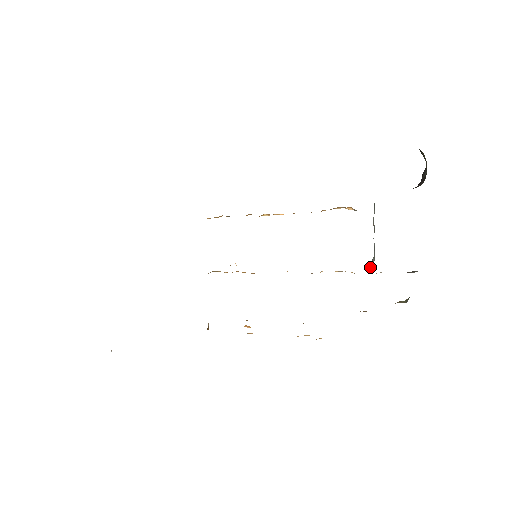
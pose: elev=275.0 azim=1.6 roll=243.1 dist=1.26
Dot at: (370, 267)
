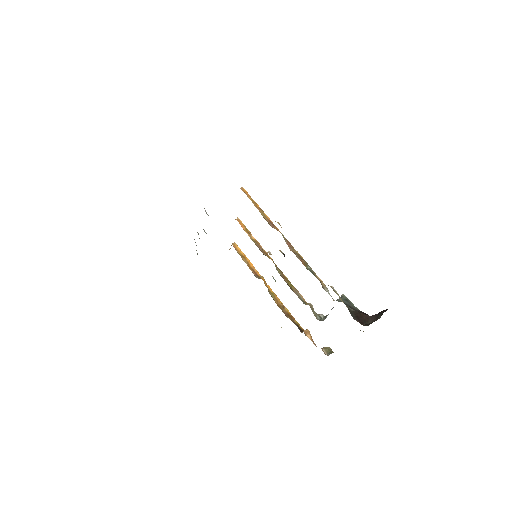
Dot at: (323, 317)
